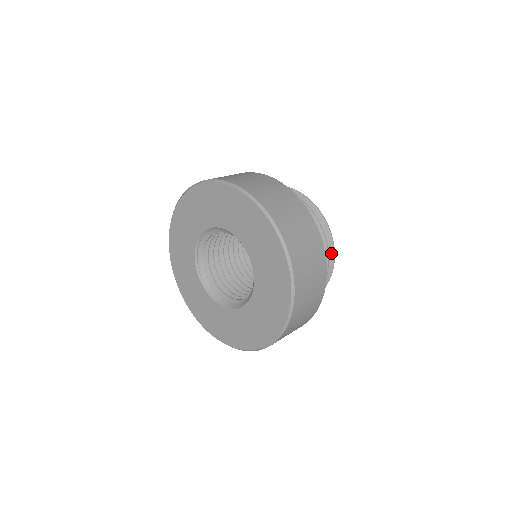
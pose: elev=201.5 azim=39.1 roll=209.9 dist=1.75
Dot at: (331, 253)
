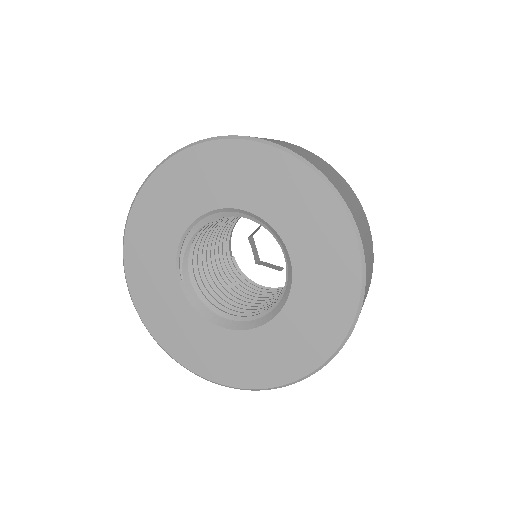
Dot at: occluded
